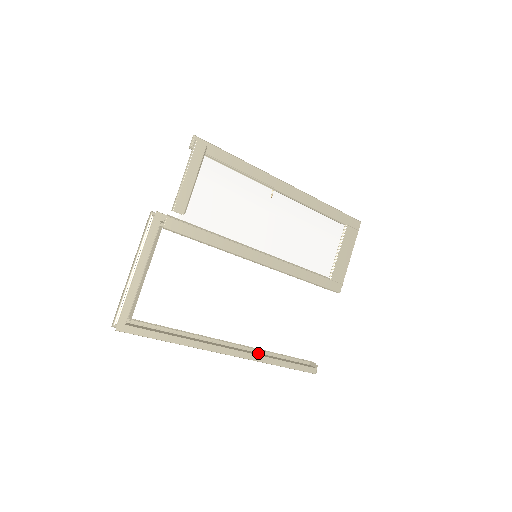
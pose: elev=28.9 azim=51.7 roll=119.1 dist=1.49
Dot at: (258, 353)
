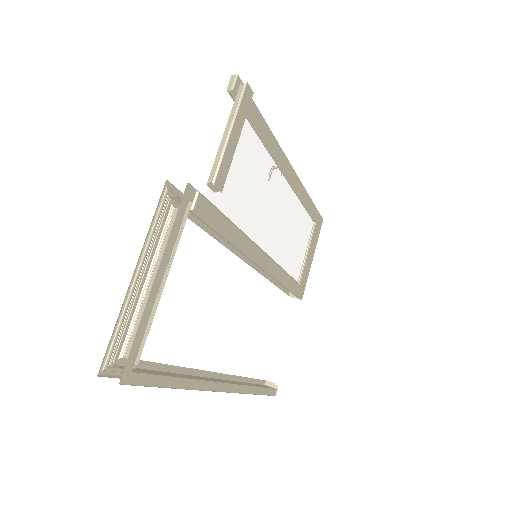
Dot at: (234, 381)
